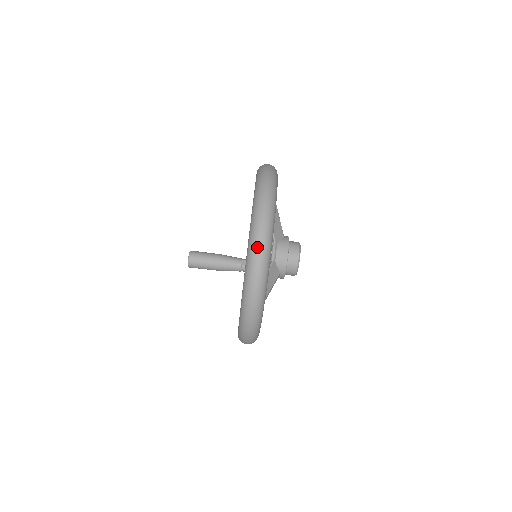
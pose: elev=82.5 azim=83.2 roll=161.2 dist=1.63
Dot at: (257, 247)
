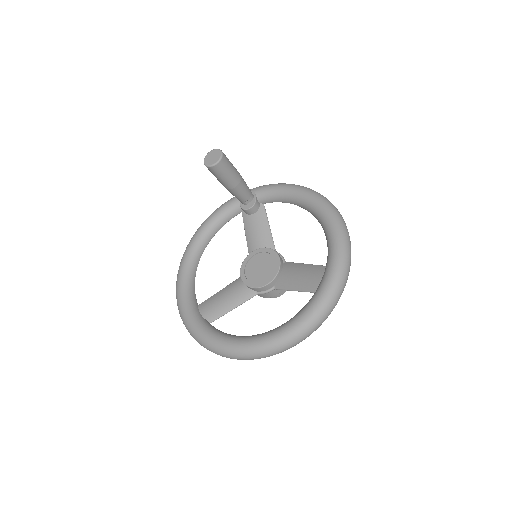
Dot at: (250, 358)
